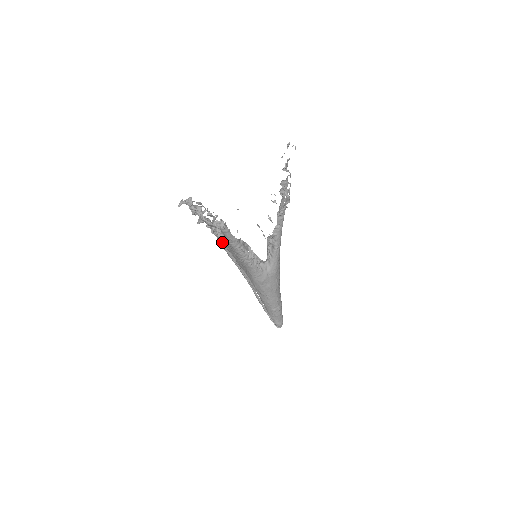
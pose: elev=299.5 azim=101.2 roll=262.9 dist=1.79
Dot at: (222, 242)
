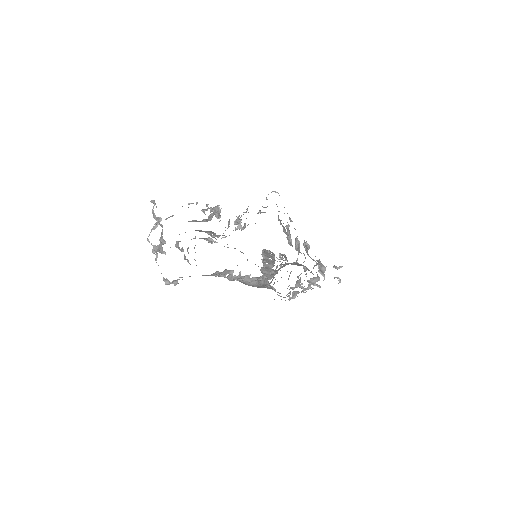
Dot at: occluded
